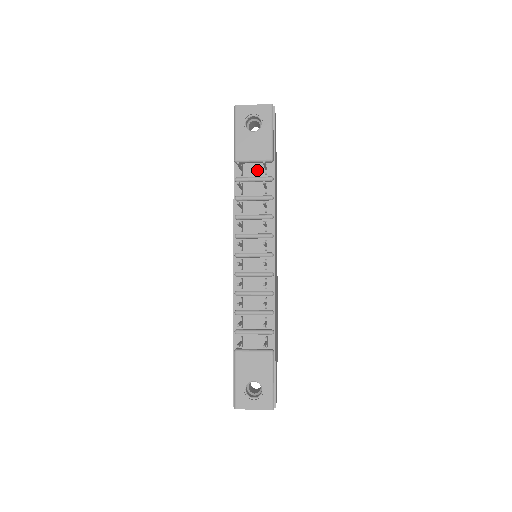
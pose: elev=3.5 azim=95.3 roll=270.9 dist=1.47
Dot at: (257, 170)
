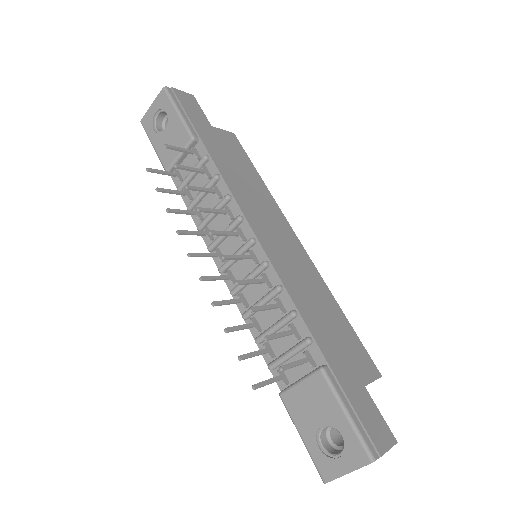
Dot at: (191, 162)
